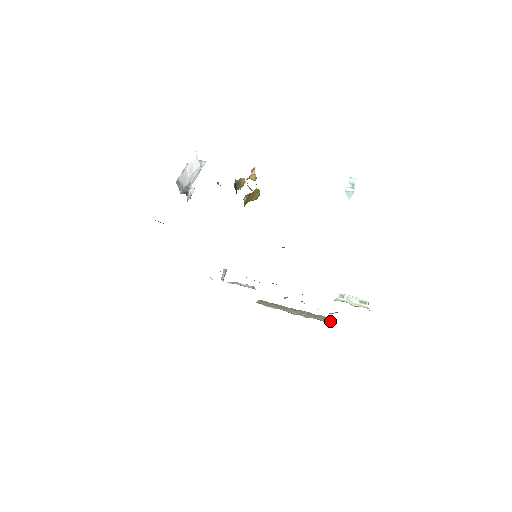
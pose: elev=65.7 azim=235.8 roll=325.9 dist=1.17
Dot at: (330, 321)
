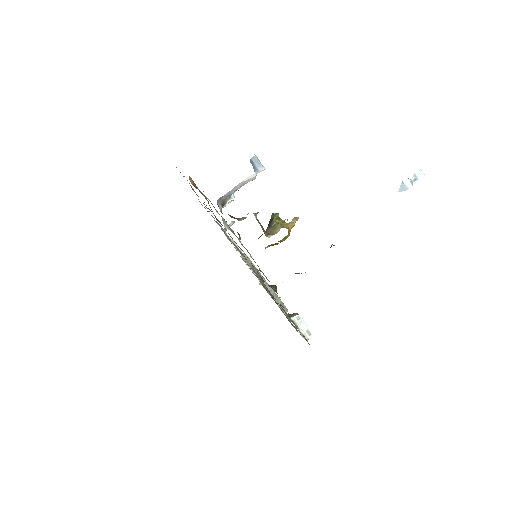
Dot at: (284, 309)
